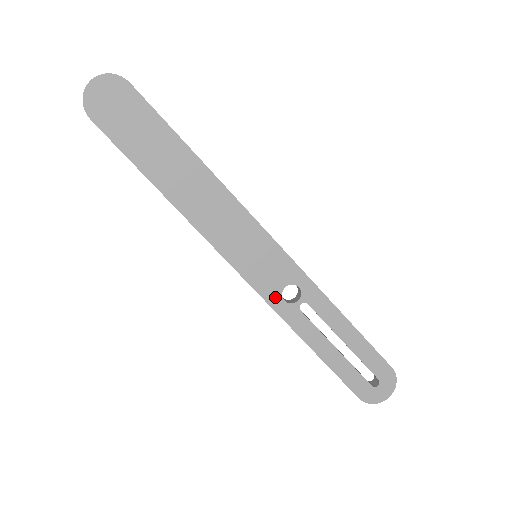
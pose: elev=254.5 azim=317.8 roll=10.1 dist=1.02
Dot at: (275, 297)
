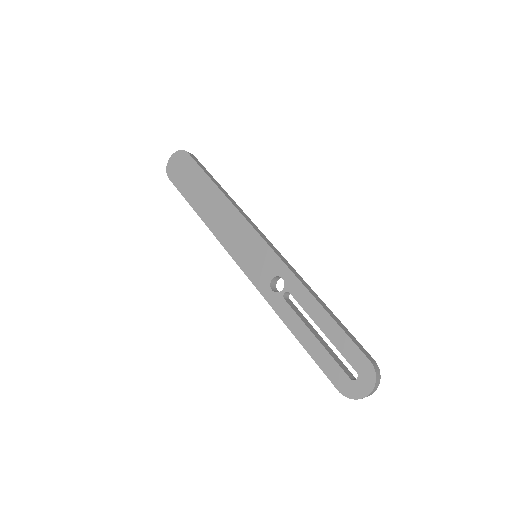
Dot at: (265, 287)
